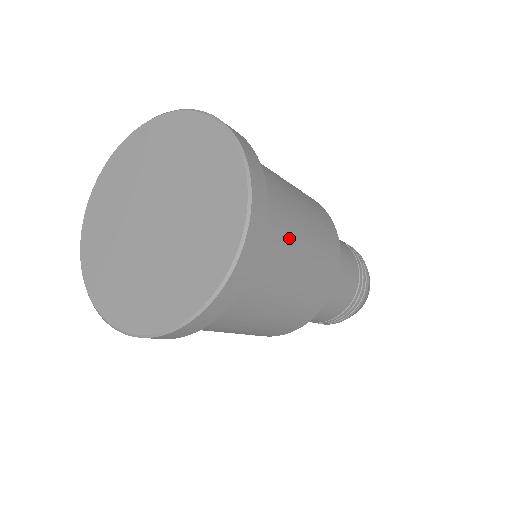
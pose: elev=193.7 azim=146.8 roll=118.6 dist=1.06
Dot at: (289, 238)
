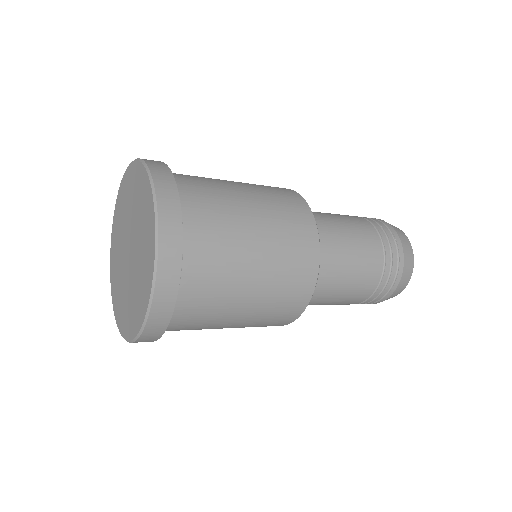
Dot at: (229, 261)
